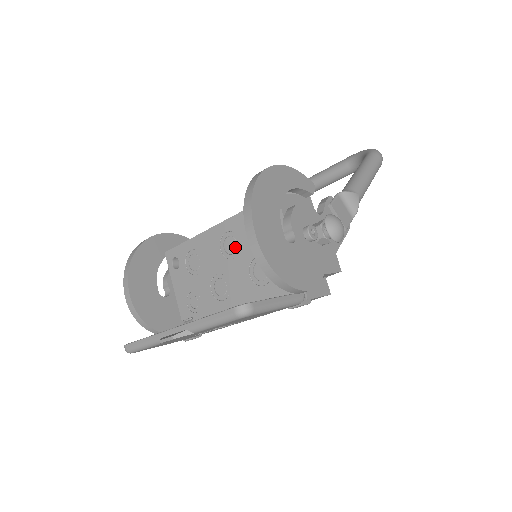
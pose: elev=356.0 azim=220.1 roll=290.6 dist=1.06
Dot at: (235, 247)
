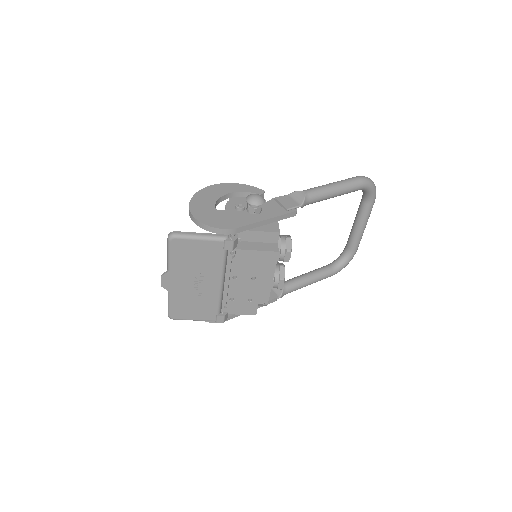
Dot at: occluded
